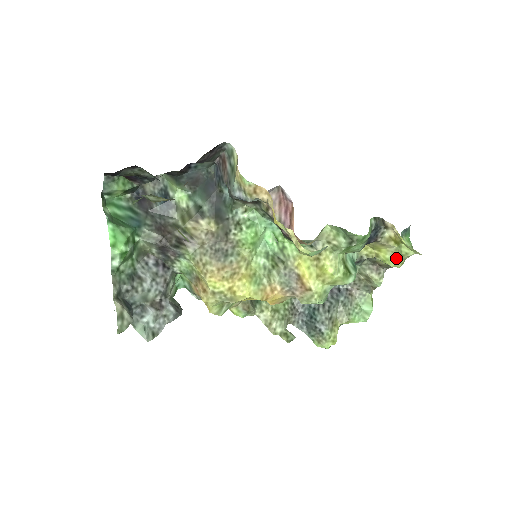
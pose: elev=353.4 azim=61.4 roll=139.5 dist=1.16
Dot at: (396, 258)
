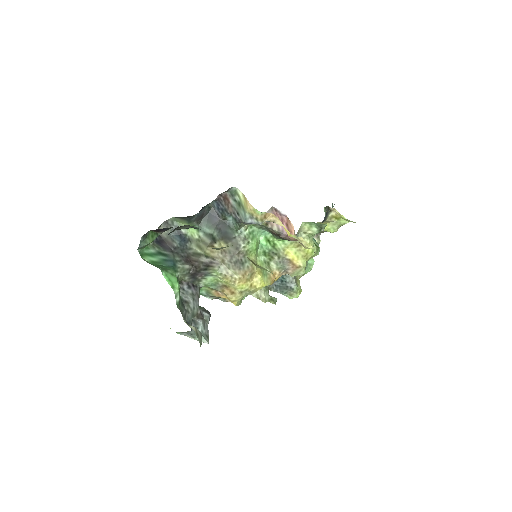
Dot at: (335, 227)
